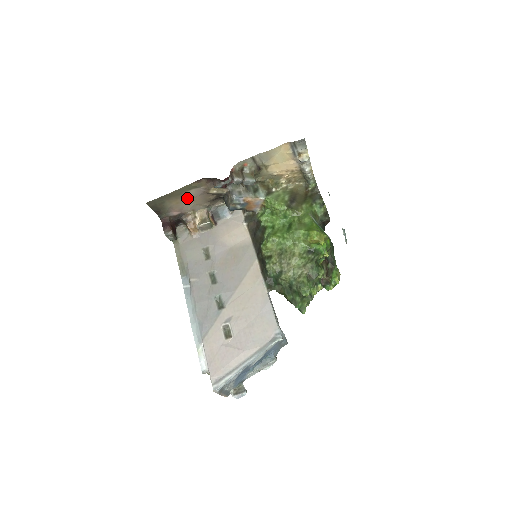
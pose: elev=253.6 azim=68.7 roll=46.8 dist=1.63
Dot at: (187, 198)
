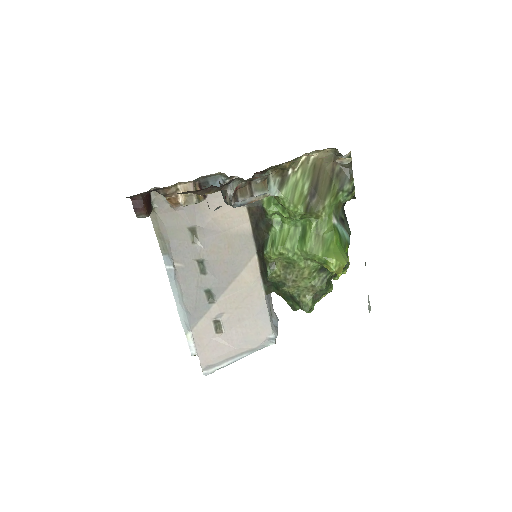
Dot at: occluded
